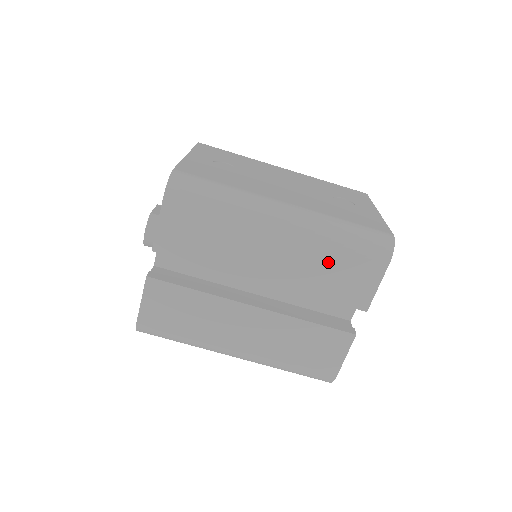
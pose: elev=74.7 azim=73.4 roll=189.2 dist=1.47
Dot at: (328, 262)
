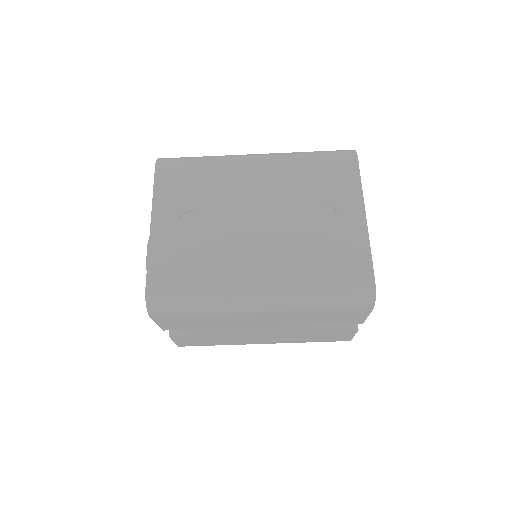
Dot at: (315, 315)
